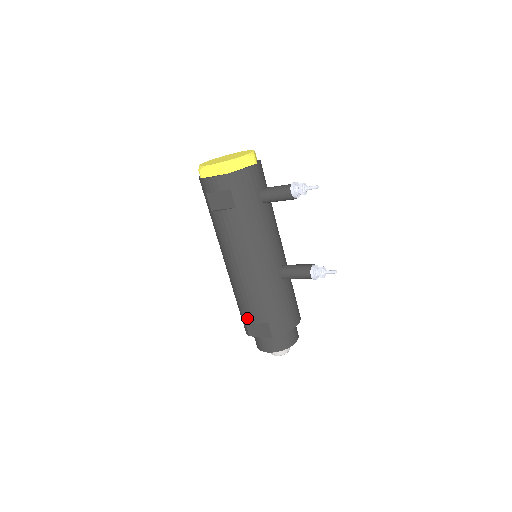
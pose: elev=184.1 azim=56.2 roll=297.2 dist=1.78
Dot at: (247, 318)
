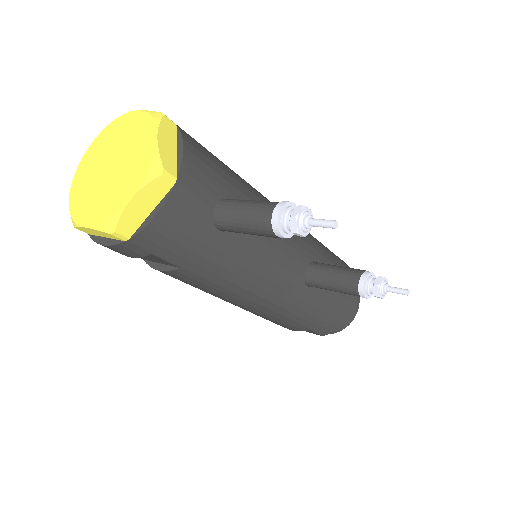
Dot at: (277, 324)
